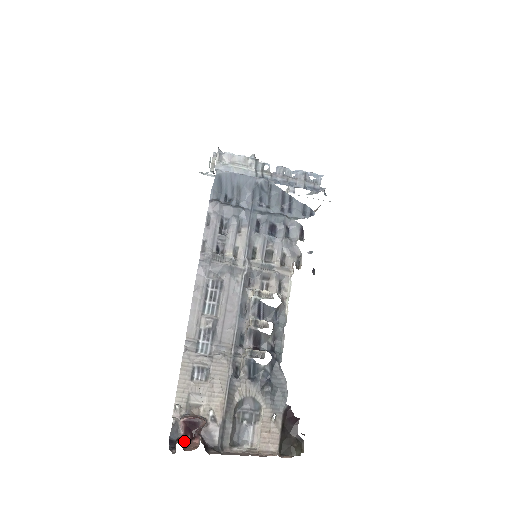
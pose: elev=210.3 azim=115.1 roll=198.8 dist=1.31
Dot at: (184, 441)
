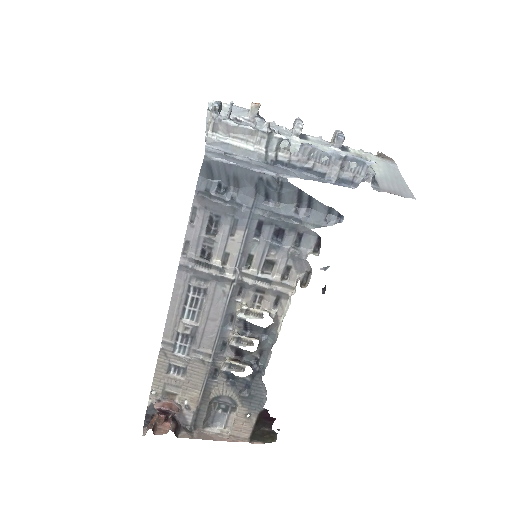
Dot at: (156, 423)
